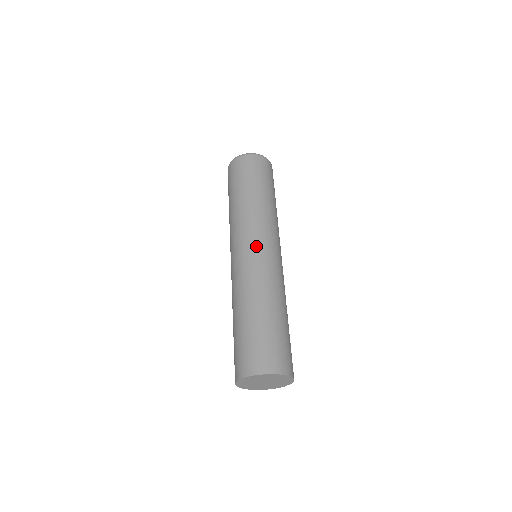
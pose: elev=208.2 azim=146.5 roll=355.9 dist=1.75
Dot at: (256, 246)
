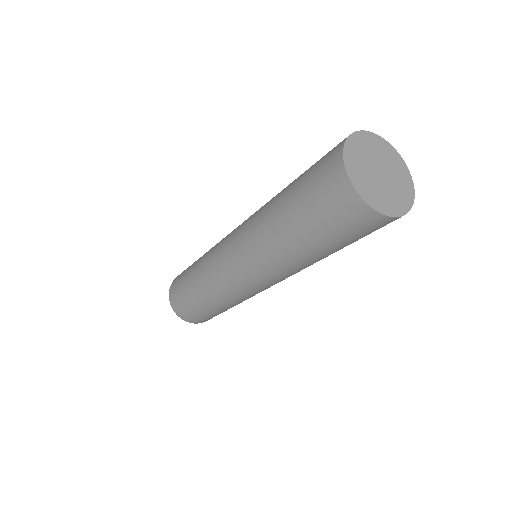
Dot at: occluded
